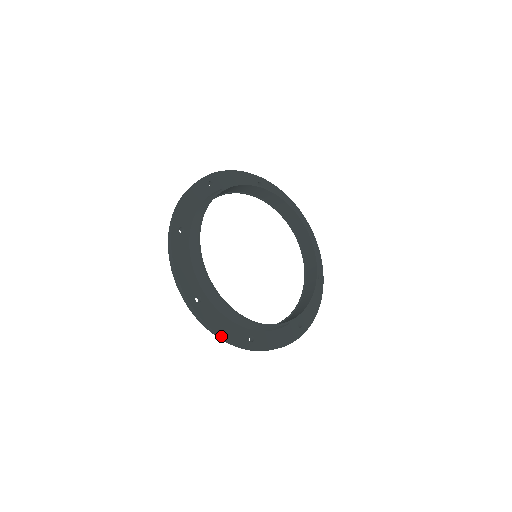
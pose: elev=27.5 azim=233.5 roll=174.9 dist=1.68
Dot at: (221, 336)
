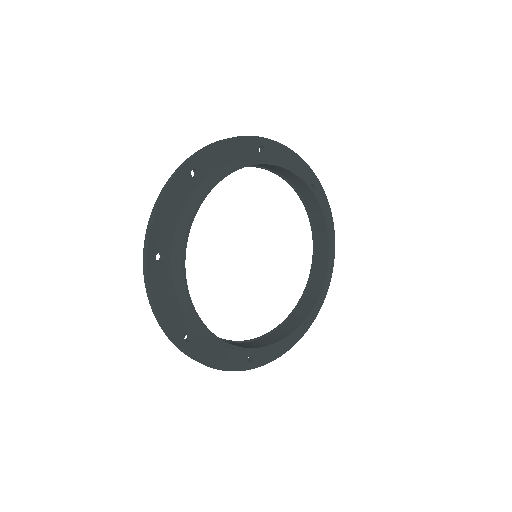
Dot at: (217, 369)
